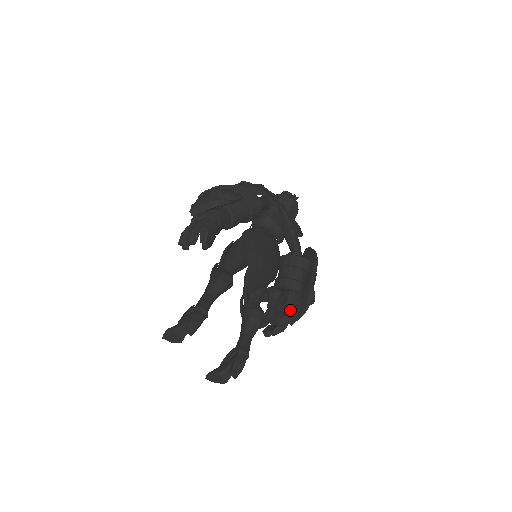
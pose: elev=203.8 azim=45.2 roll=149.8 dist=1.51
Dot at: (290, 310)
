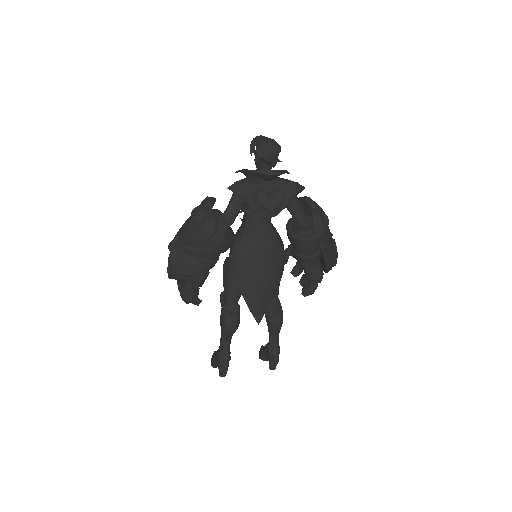
Dot at: (311, 283)
